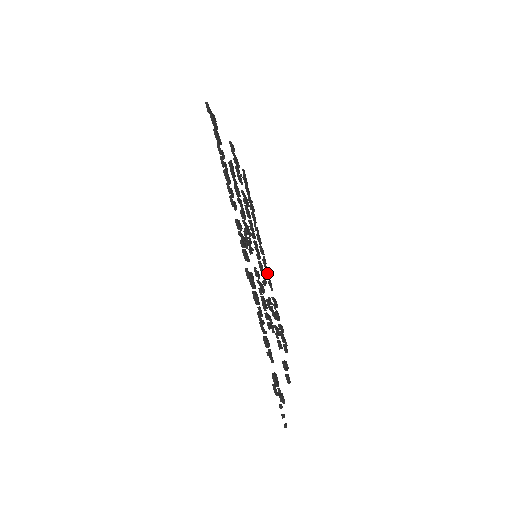
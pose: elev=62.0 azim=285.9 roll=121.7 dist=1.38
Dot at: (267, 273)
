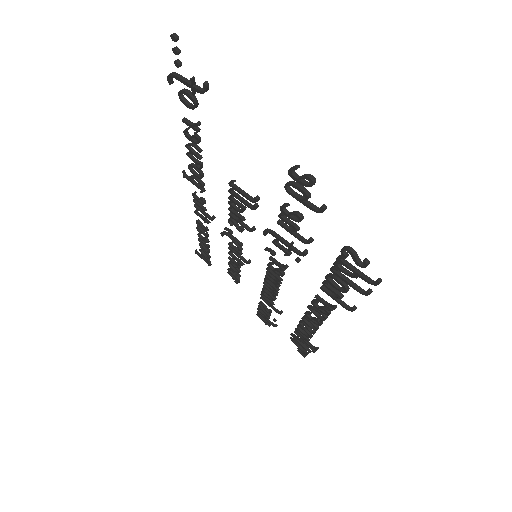
Dot at: (313, 300)
